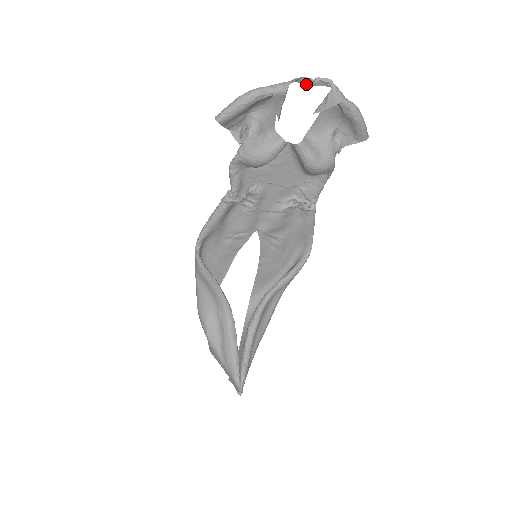
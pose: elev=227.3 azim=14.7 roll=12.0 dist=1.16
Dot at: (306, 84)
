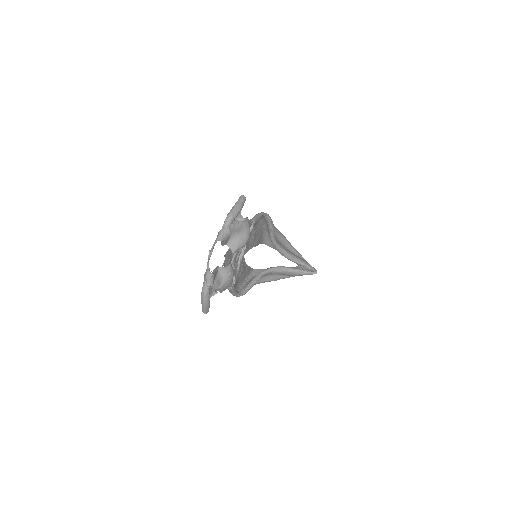
Dot at: occluded
